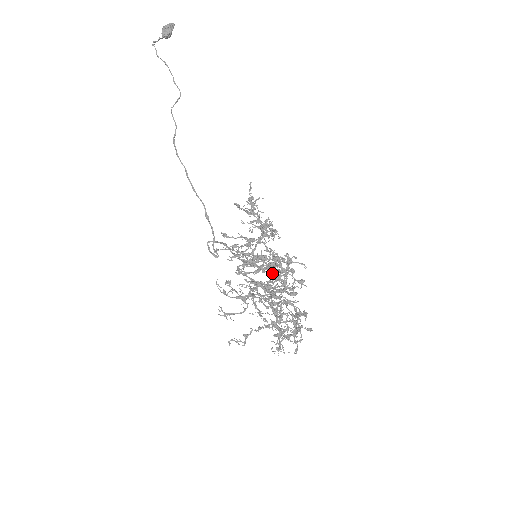
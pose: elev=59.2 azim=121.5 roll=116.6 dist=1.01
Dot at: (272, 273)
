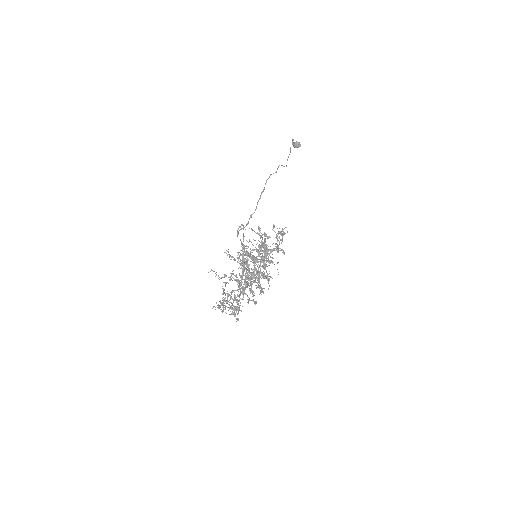
Dot at: occluded
